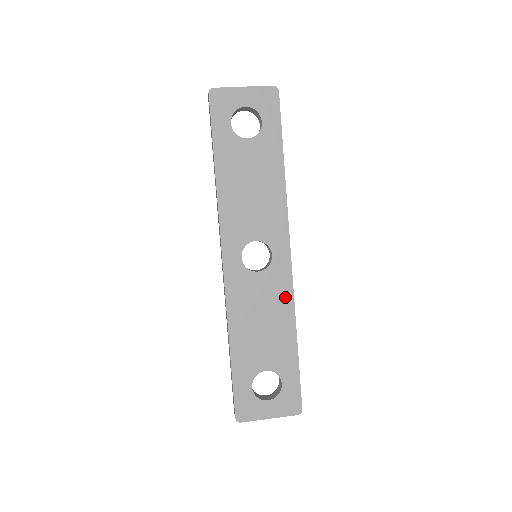
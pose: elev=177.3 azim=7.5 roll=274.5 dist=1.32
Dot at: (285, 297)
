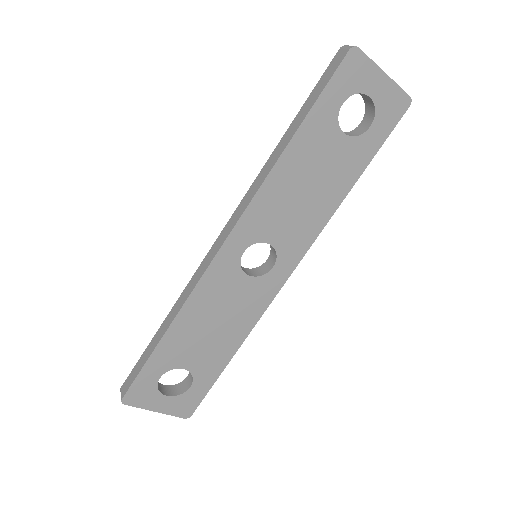
Dot at: (254, 312)
